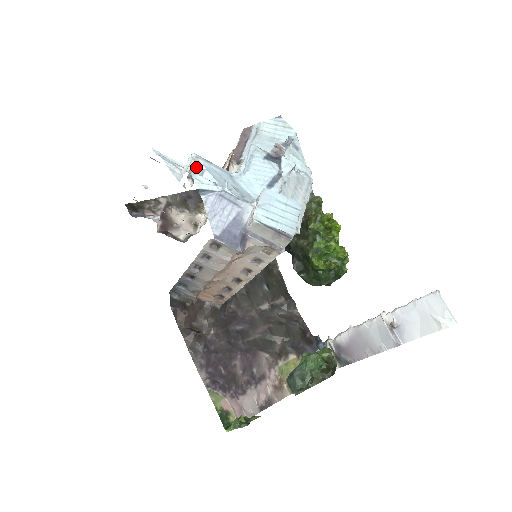
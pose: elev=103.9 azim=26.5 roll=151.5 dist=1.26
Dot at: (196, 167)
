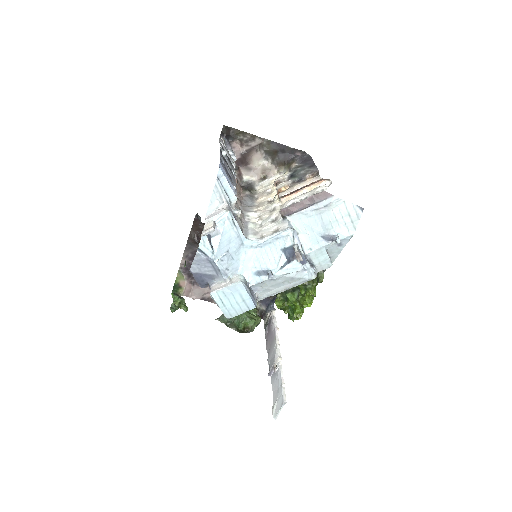
Dot at: (218, 225)
